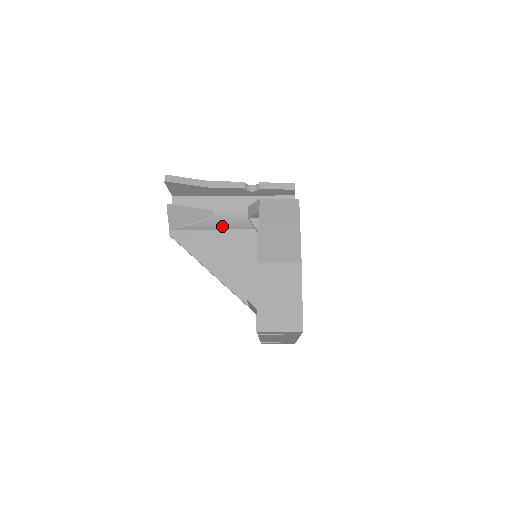
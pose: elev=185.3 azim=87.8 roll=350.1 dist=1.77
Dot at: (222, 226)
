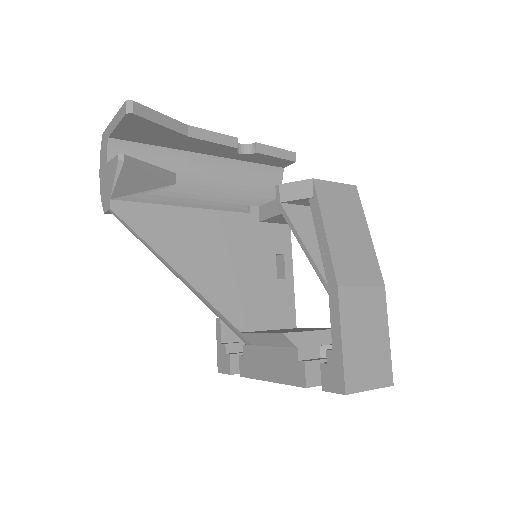
Dot at: (194, 202)
